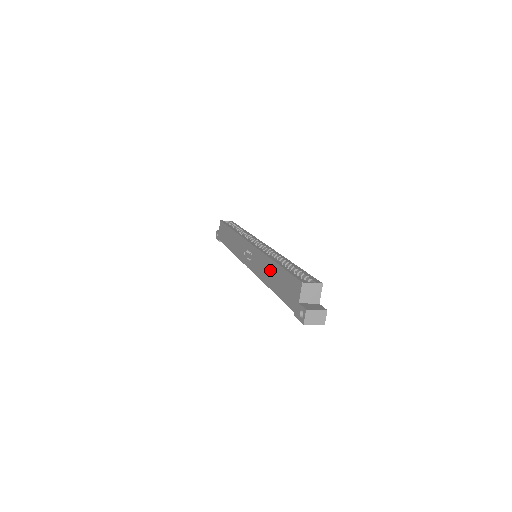
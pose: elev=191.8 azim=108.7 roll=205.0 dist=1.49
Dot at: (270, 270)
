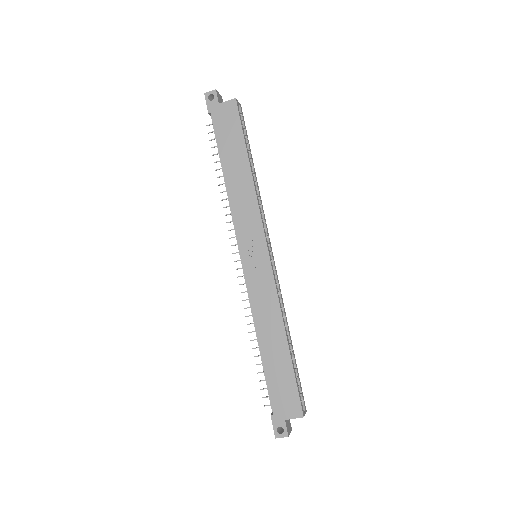
Dot at: (275, 337)
